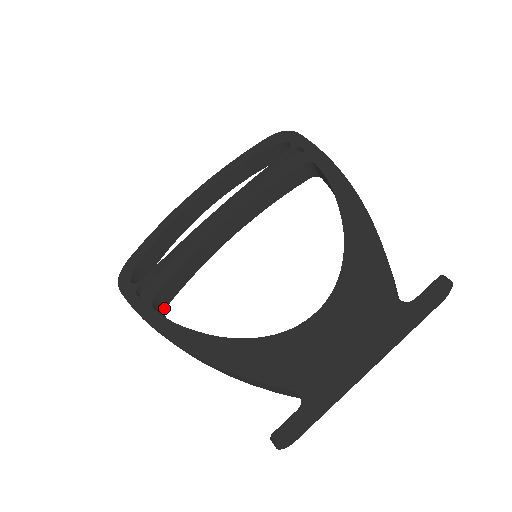
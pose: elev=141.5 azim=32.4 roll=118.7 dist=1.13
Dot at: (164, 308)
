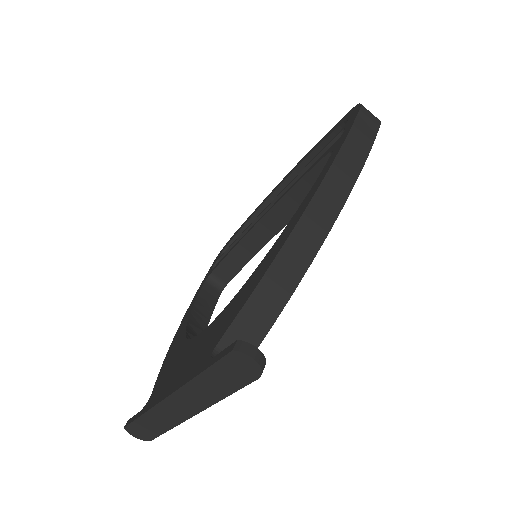
Dot at: (224, 285)
